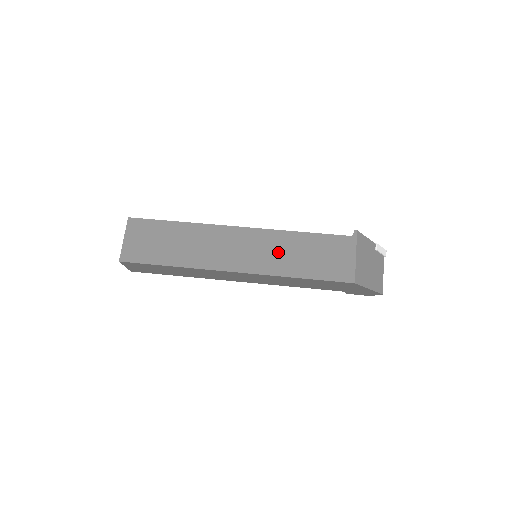
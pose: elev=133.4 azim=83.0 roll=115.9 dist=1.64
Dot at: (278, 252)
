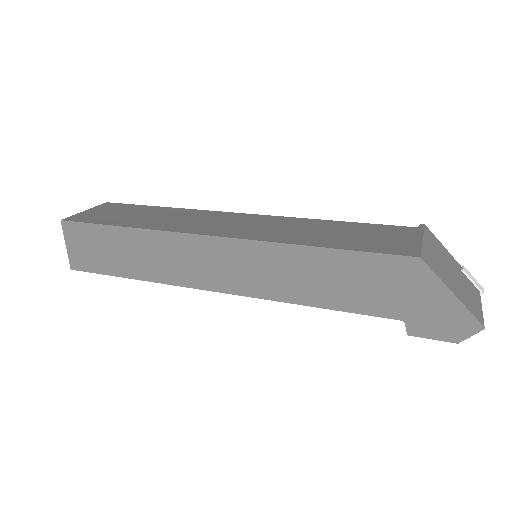
Dot at: (290, 229)
